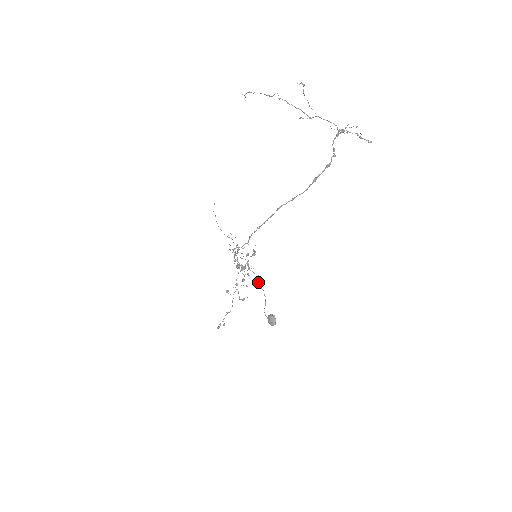
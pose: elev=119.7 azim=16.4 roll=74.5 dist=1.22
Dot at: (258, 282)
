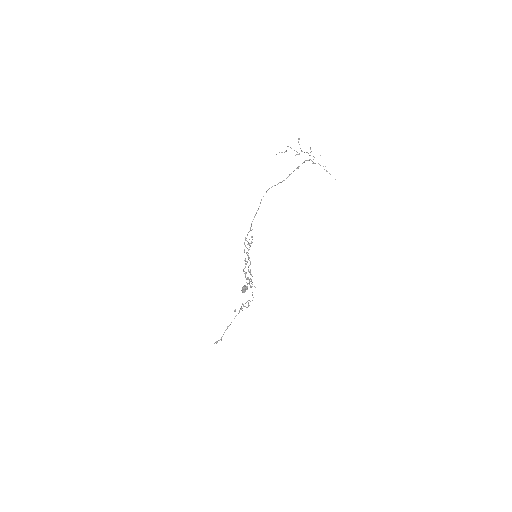
Dot at: occluded
